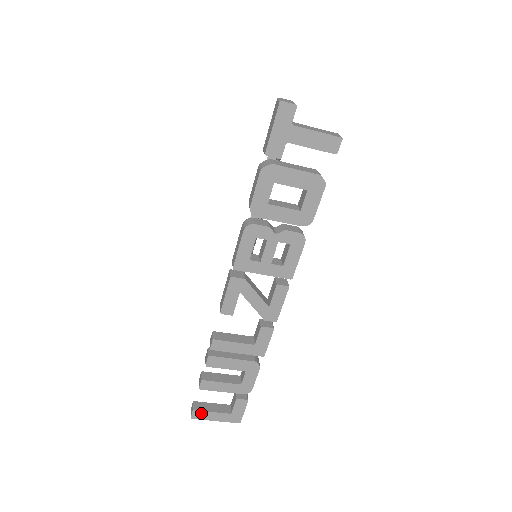
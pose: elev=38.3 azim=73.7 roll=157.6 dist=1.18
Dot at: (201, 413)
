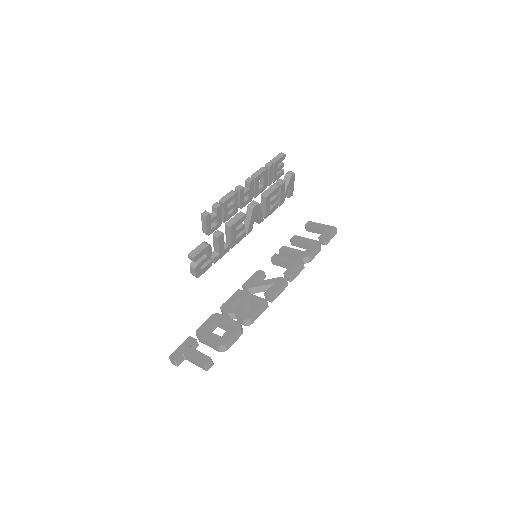
Dot at: (311, 231)
